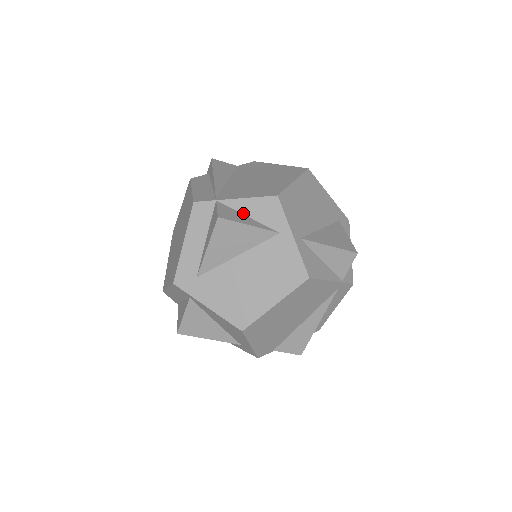
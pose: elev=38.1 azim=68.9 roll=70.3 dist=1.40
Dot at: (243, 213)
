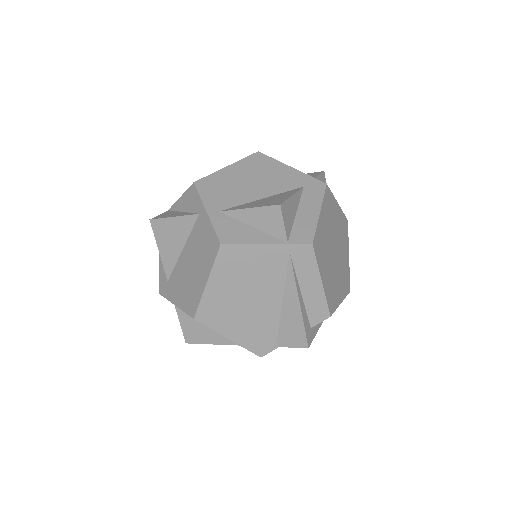
Dot at: (180, 211)
